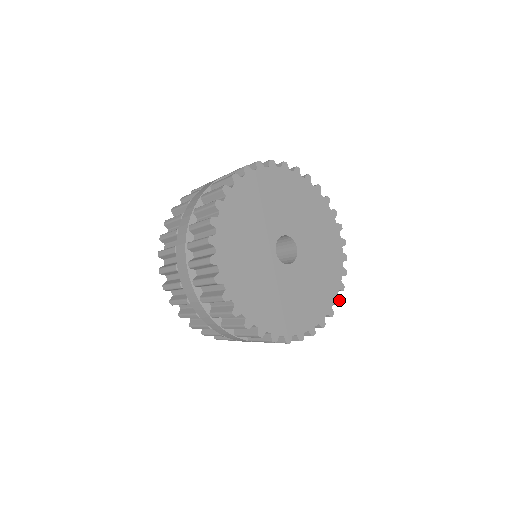
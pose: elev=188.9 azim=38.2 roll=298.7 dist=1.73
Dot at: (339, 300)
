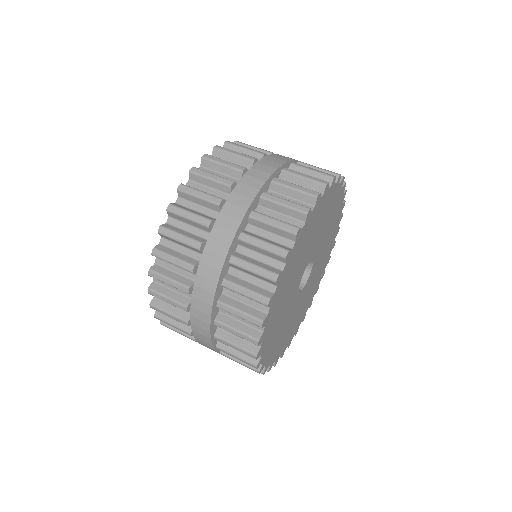
Dot at: occluded
